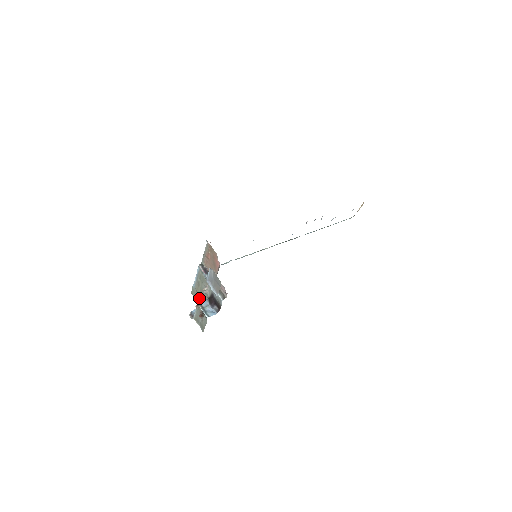
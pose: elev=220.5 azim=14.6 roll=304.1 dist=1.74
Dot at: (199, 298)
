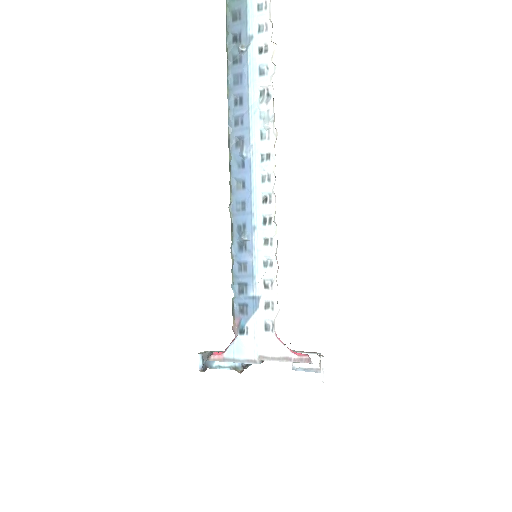
Dot at: occluded
